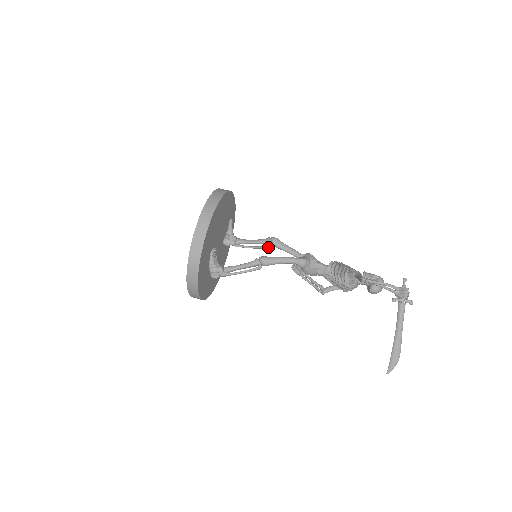
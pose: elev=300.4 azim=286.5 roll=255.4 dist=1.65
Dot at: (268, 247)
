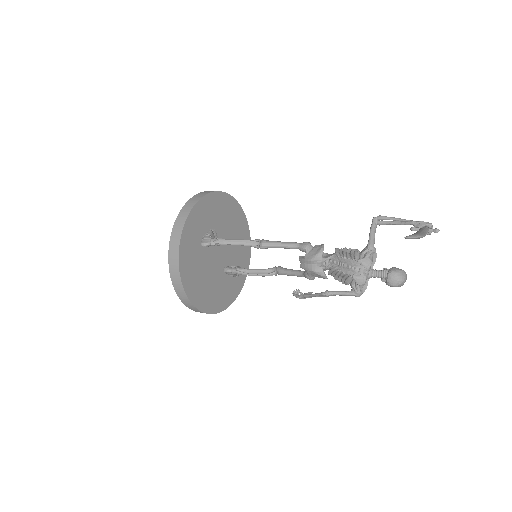
Dot at: (271, 272)
